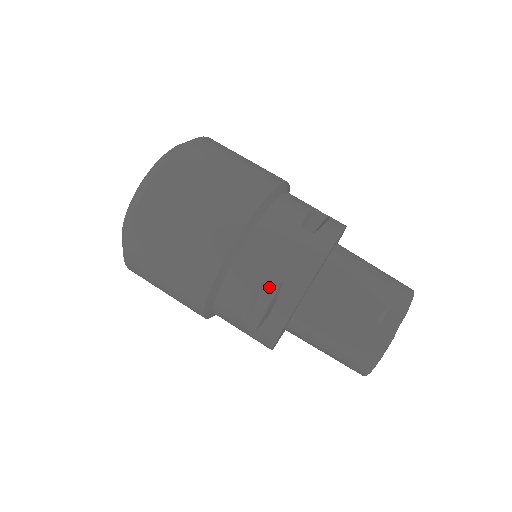
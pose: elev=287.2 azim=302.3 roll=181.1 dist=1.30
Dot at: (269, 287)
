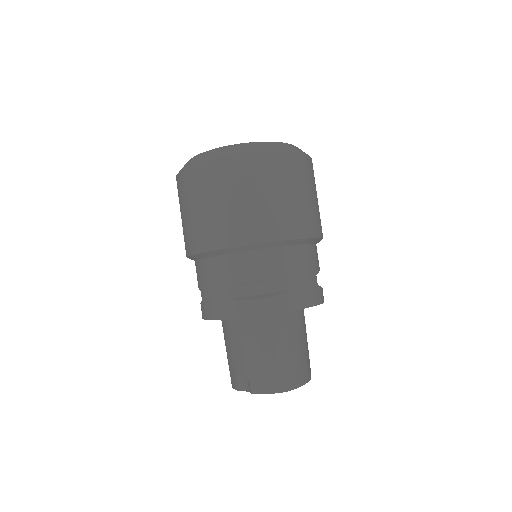
Dot at: occluded
